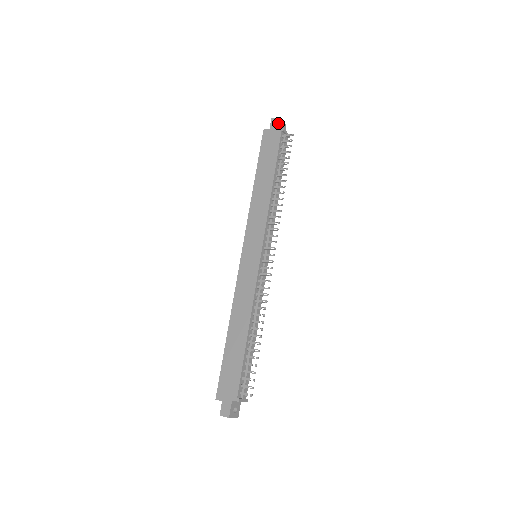
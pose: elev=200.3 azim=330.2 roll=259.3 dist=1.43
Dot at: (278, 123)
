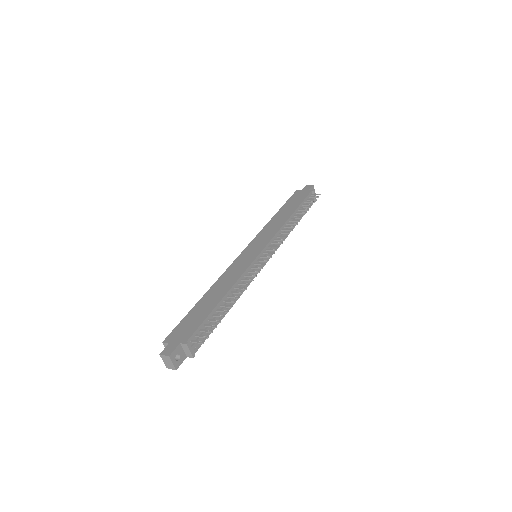
Dot at: (311, 187)
